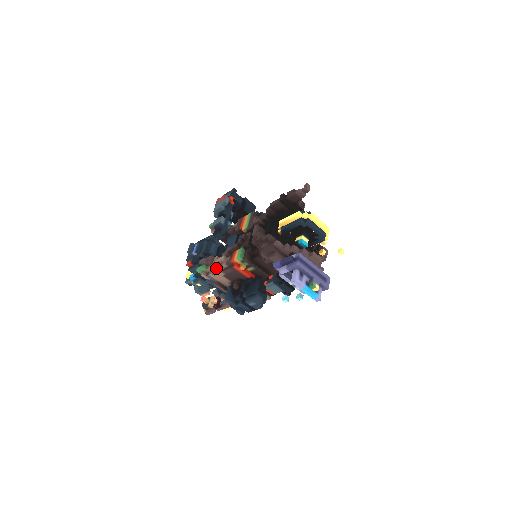
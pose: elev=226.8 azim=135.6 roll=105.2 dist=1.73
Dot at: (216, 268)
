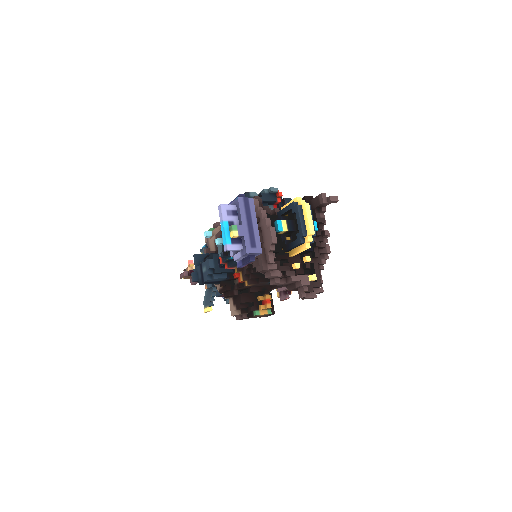
Dot at: (216, 232)
